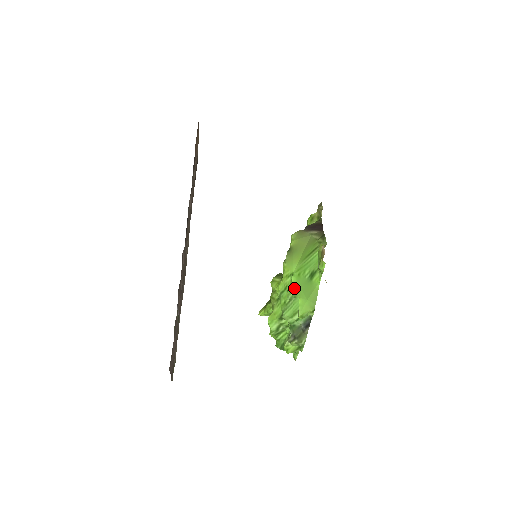
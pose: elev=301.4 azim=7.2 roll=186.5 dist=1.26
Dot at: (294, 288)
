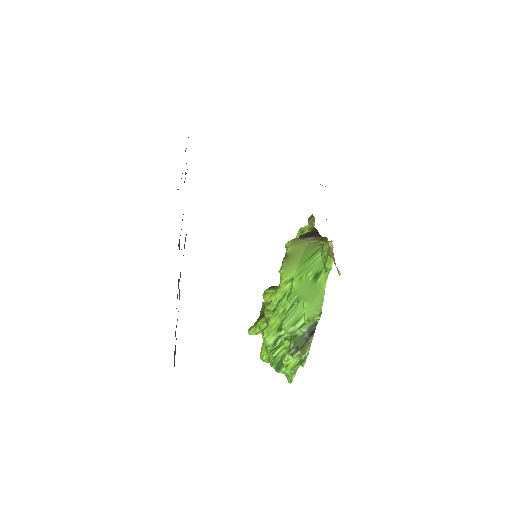
Dot at: (296, 292)
